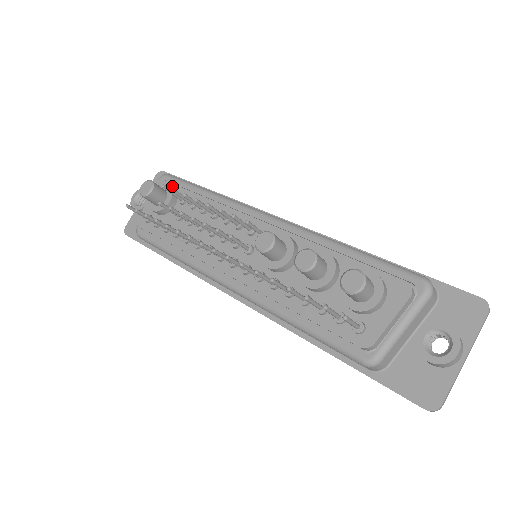
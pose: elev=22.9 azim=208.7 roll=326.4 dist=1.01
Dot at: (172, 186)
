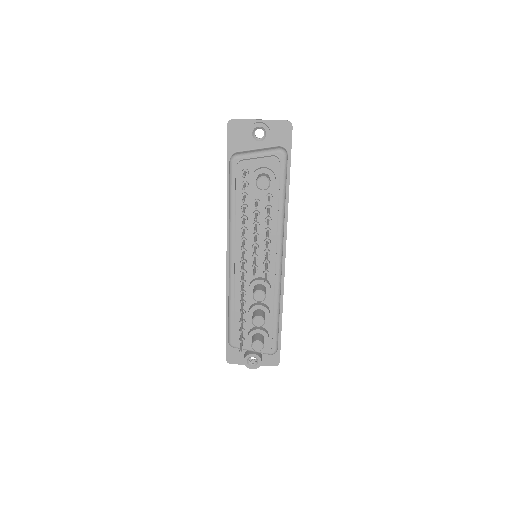
Dot at: (277, 177)
